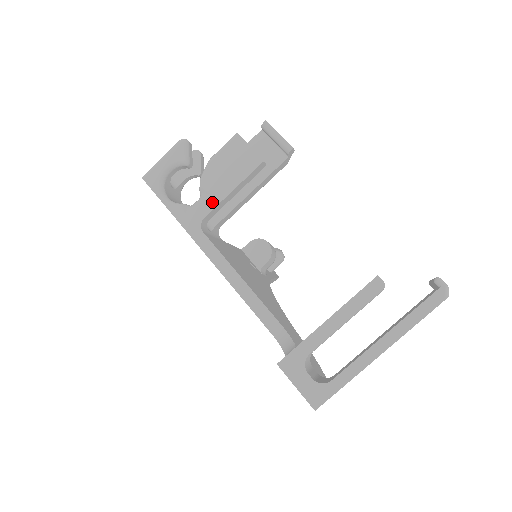
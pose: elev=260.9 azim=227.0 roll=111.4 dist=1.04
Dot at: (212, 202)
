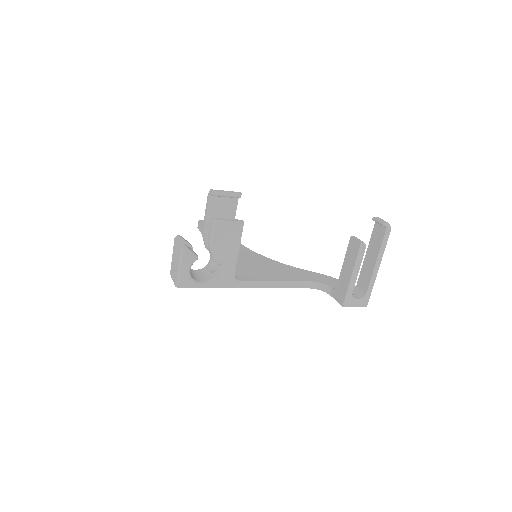
Dot at: (232, 264)
